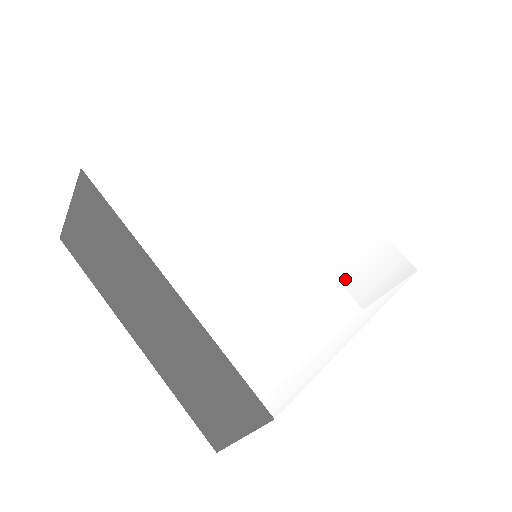
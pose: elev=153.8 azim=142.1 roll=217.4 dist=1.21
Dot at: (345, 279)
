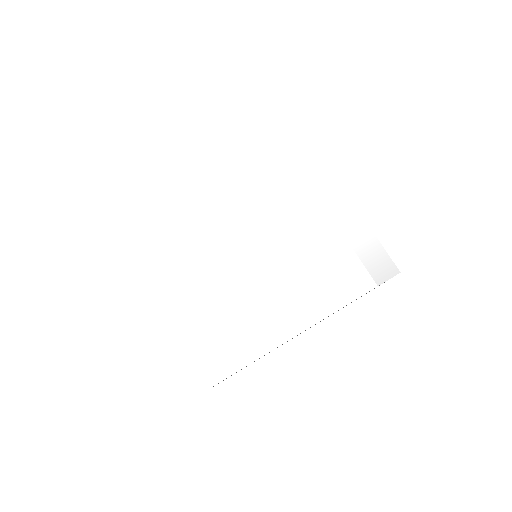
Dot at: (306, 287)
